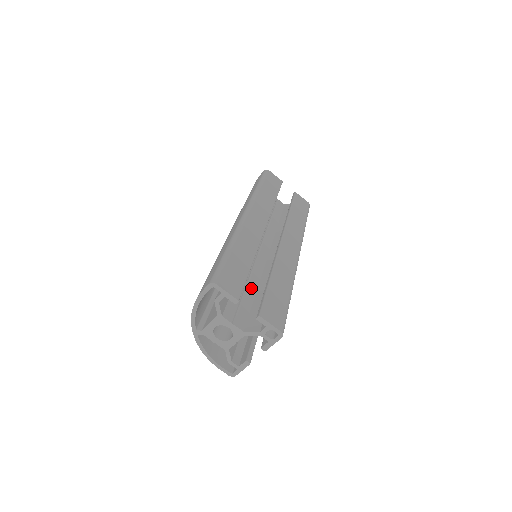
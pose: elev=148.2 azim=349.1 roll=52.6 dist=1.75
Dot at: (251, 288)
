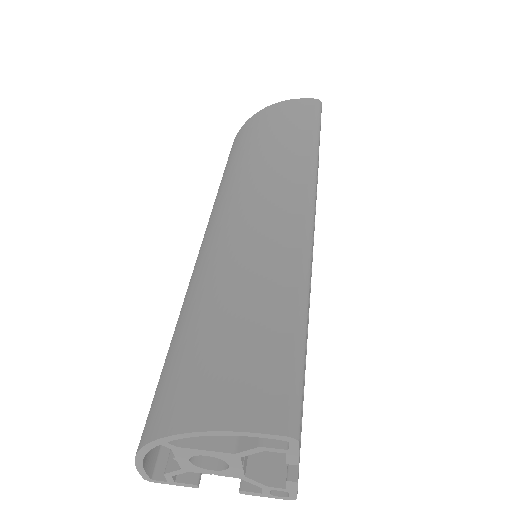
Dot at: occluded
